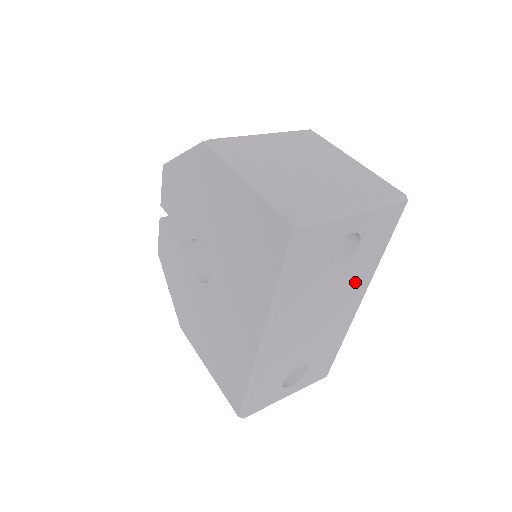
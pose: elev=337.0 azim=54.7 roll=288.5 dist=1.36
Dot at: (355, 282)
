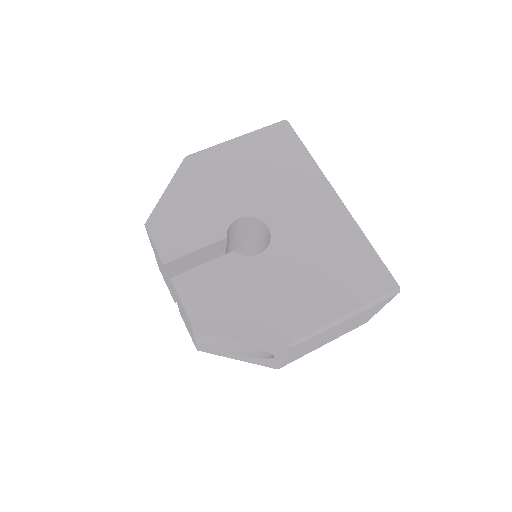
Dot at: occluded
